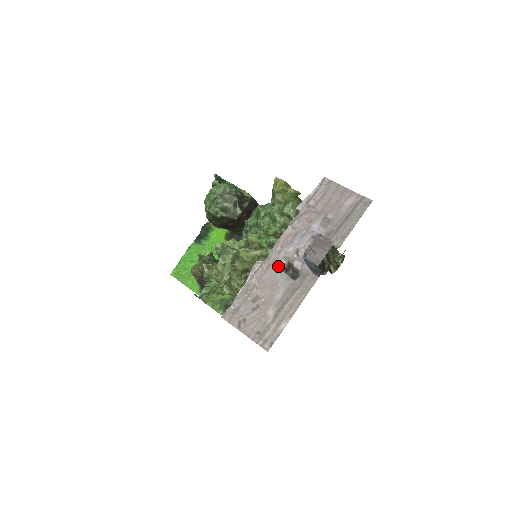
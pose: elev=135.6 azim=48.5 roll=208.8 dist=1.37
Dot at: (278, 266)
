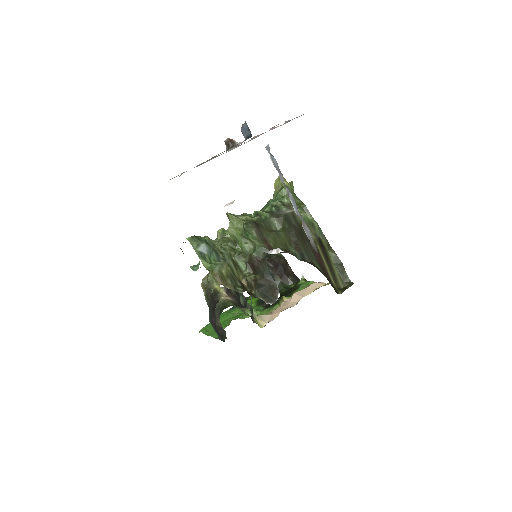
Dot at: occluded
